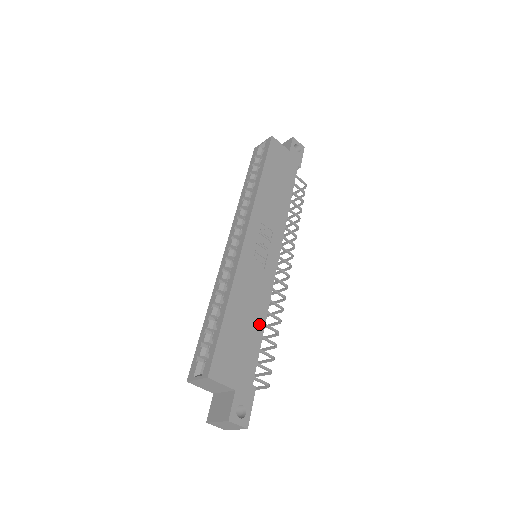
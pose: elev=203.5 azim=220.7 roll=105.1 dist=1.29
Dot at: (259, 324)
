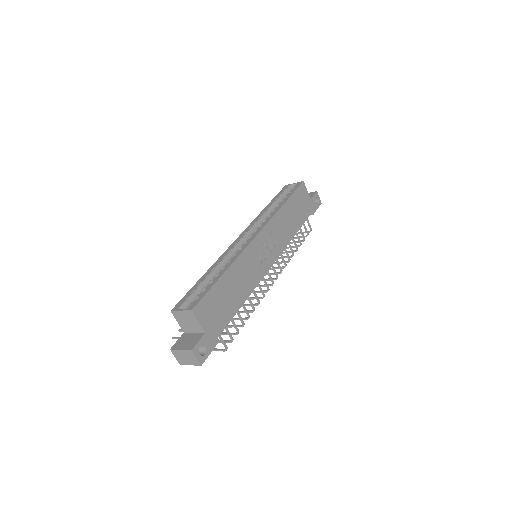
Dot at: (240, 300)
